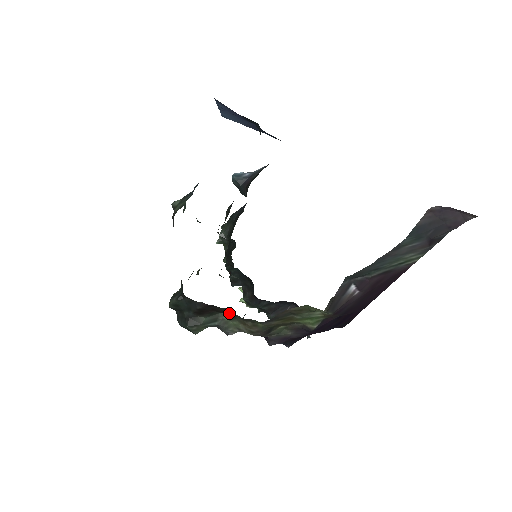
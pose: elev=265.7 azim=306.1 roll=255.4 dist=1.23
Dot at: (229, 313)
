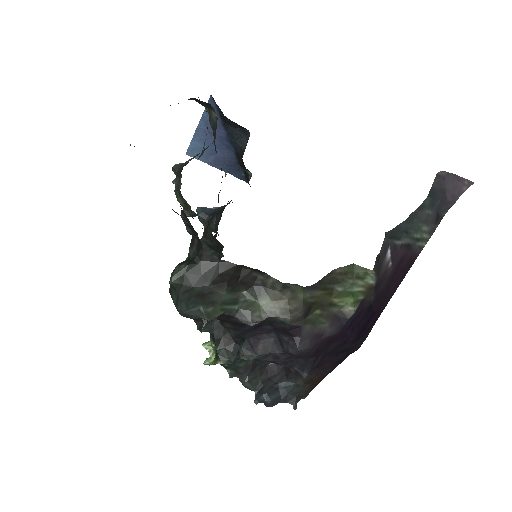
Dot at: (257, 285)
